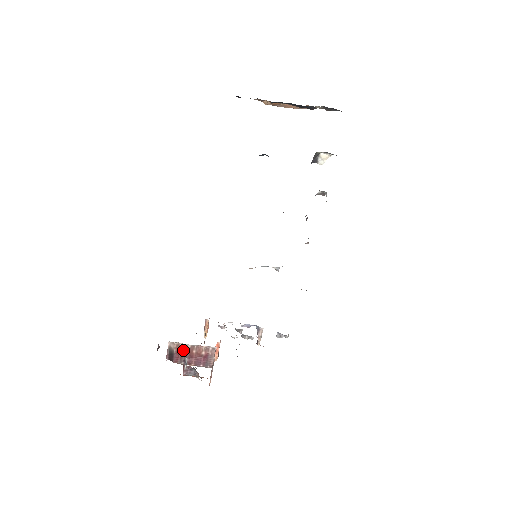
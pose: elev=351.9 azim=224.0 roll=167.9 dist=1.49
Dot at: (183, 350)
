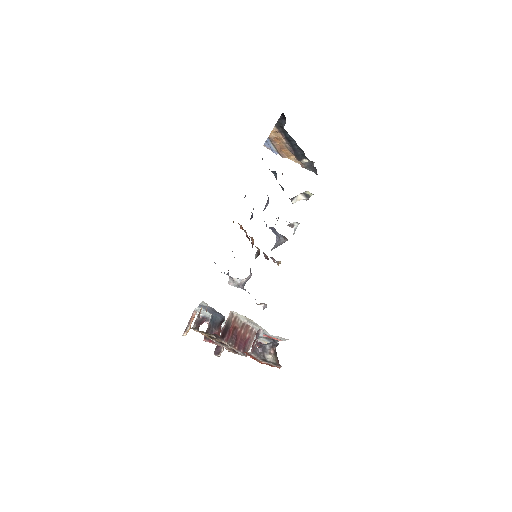
Dot at: (236, 326)
